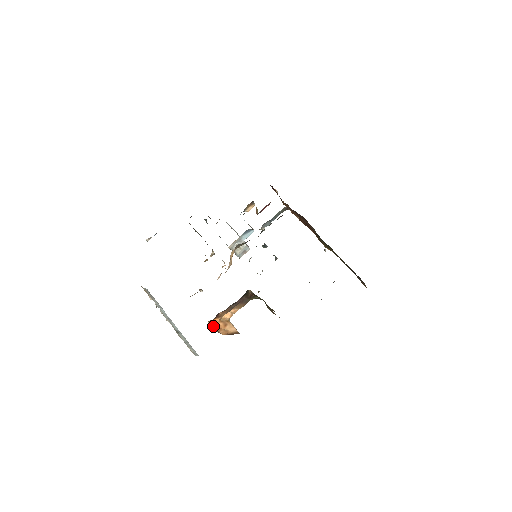
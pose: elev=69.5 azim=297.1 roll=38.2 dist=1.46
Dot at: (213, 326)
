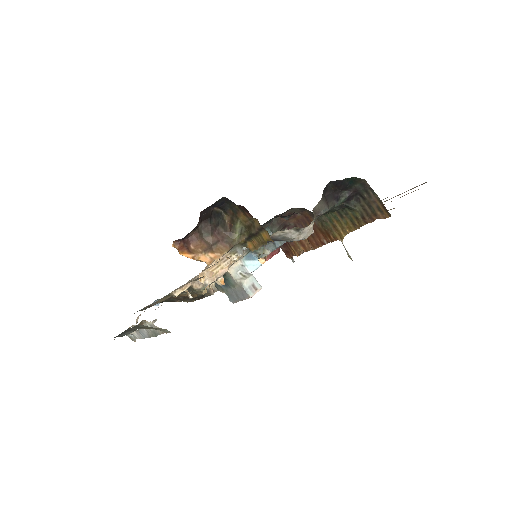
Dot at: (178, 247)
